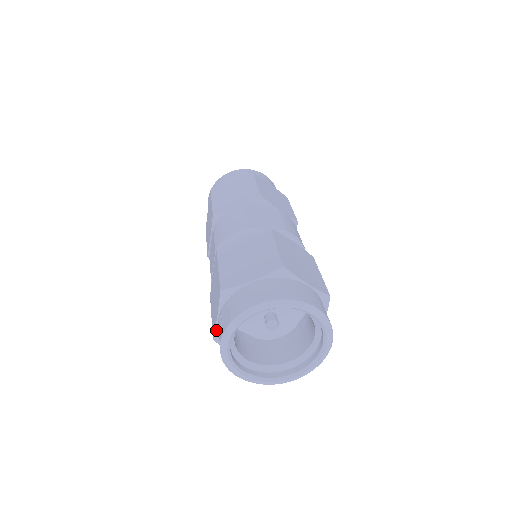
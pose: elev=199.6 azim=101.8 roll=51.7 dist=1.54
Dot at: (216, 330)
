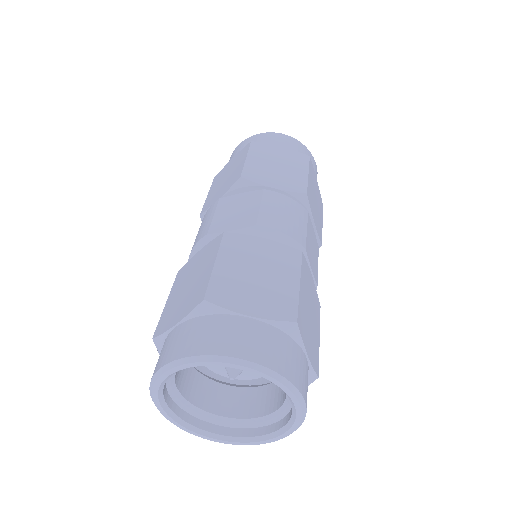
Dot at: occluded
